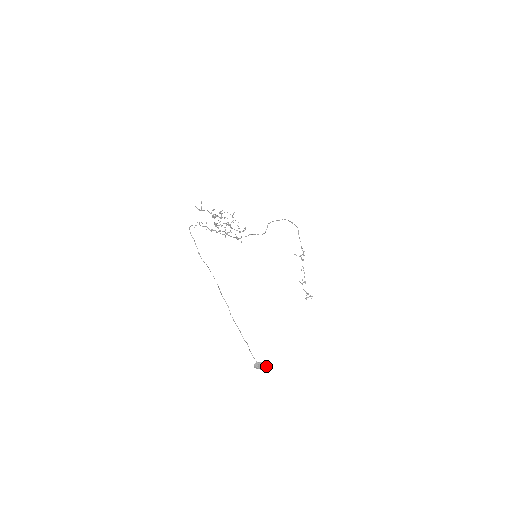
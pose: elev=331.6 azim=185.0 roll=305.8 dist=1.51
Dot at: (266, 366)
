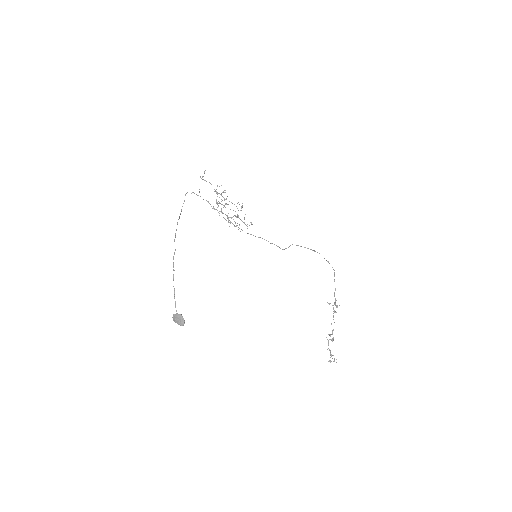
Dot at: (184, 322)
